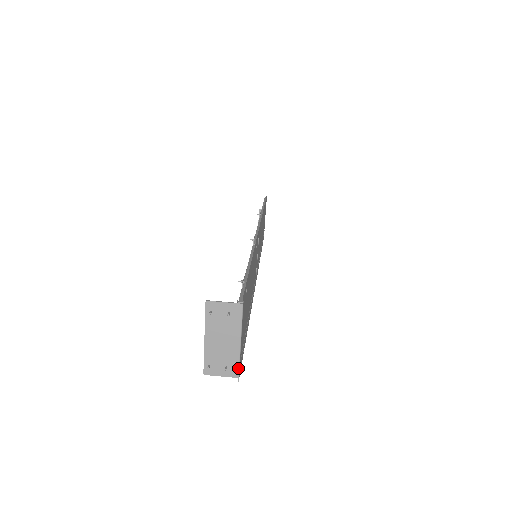
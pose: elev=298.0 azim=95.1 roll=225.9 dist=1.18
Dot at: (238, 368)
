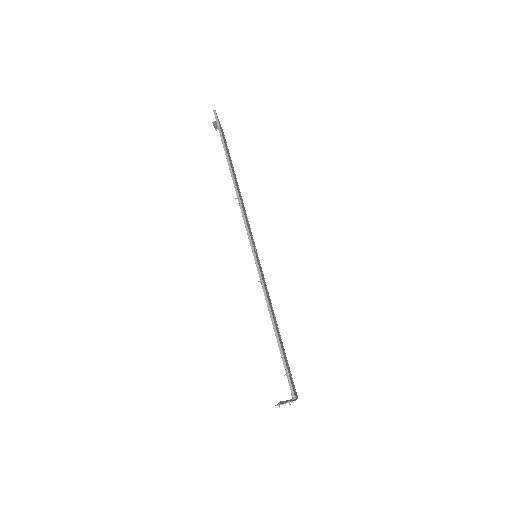
Dot at: occluded
